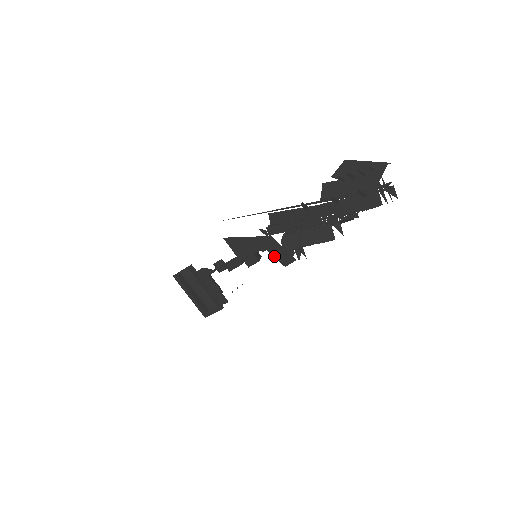
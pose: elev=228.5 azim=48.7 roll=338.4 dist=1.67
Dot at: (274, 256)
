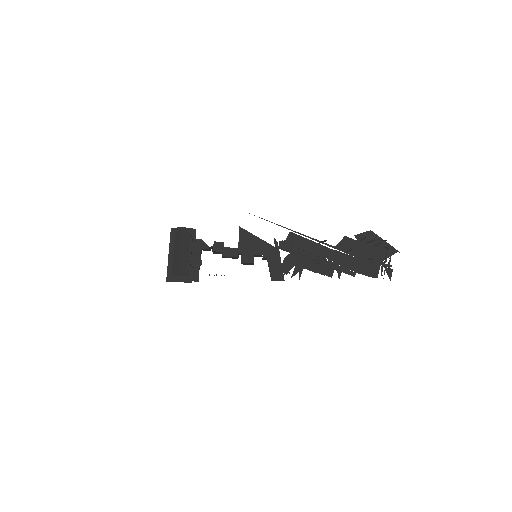
Dot at: (269, 266)
